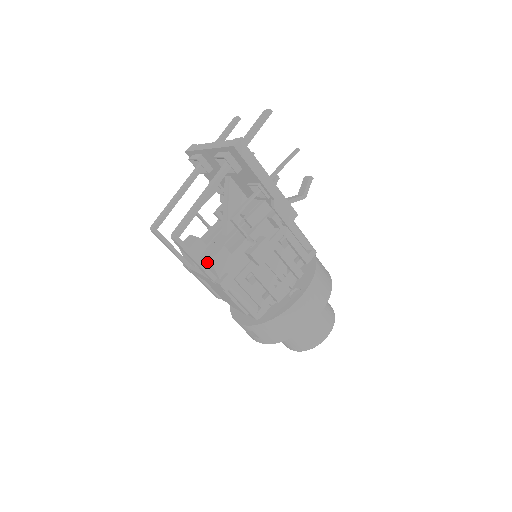
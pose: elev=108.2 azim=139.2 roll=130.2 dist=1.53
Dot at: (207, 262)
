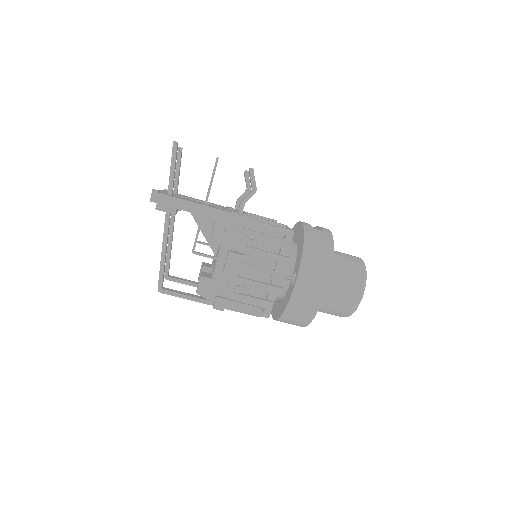
Dot at: occluded
